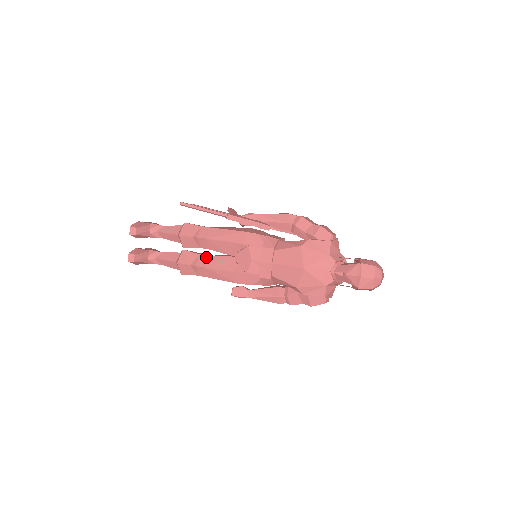
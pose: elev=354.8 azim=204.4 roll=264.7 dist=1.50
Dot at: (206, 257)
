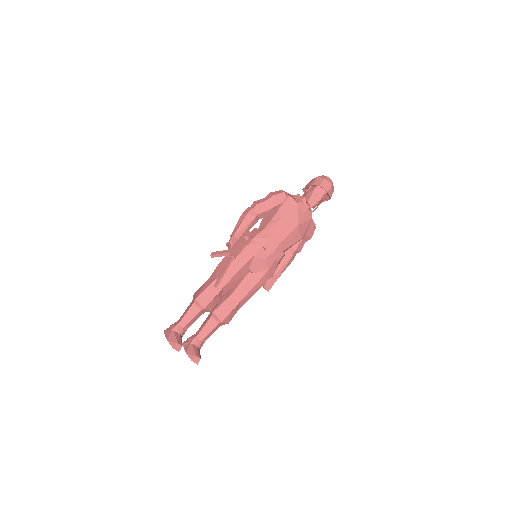
Dot at: (233, 296)
